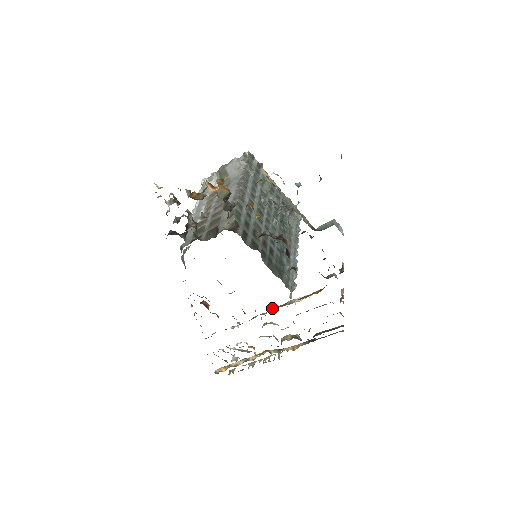
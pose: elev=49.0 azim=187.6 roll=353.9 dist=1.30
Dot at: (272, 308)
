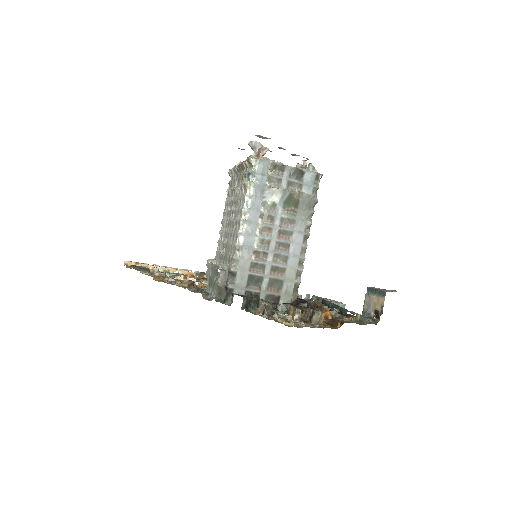
Dot at: occluded
